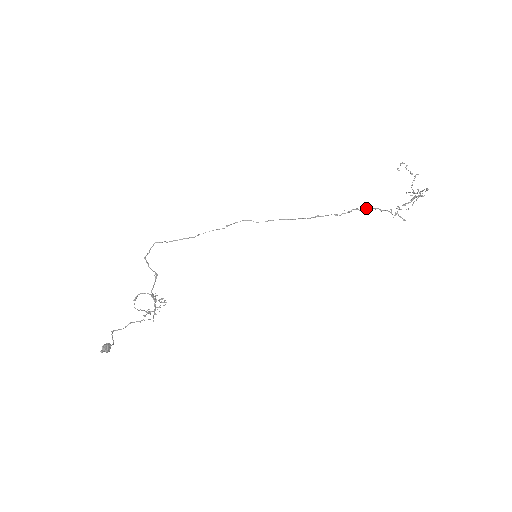
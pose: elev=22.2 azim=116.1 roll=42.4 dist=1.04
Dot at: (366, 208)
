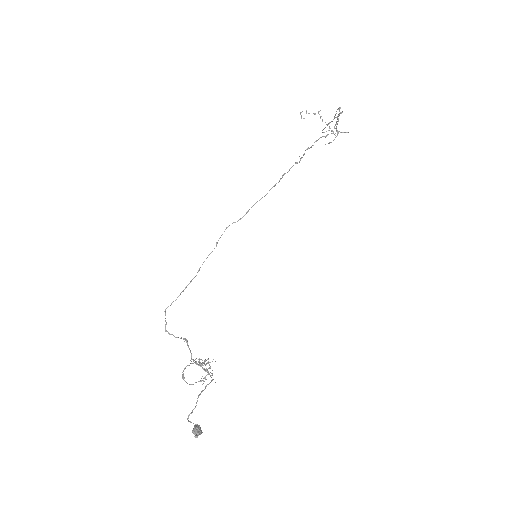
Dot at: occluded
